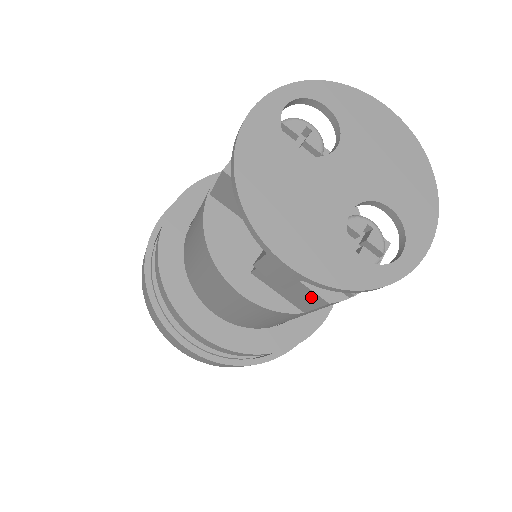
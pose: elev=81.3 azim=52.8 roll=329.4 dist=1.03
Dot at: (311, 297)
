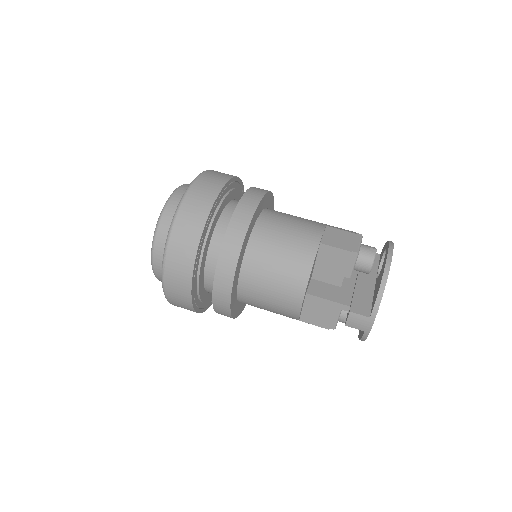
Dot at: (323, 322)
